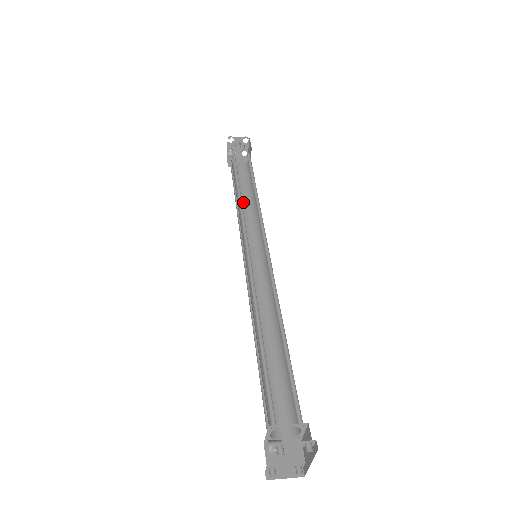
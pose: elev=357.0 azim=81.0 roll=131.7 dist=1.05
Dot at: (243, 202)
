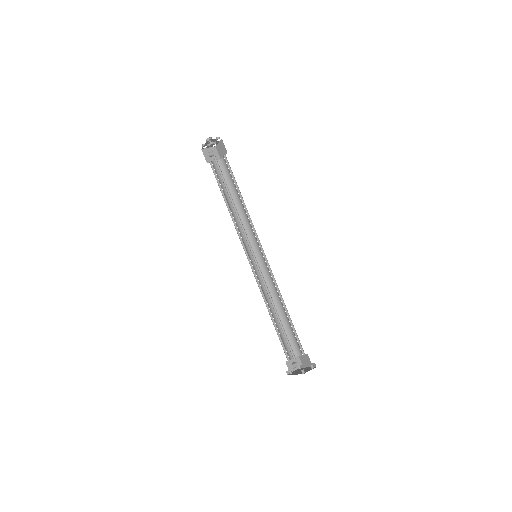
Dot at: (230, 203)
